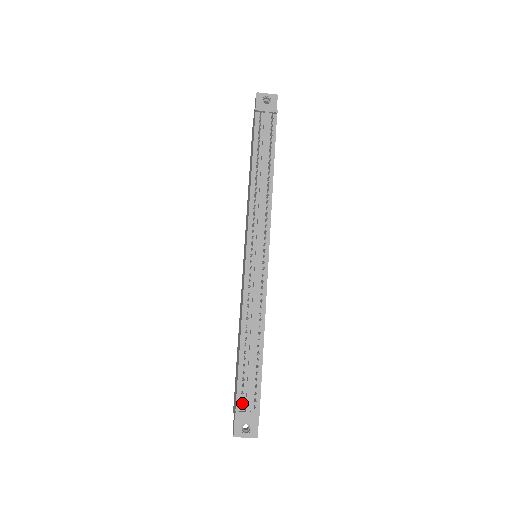
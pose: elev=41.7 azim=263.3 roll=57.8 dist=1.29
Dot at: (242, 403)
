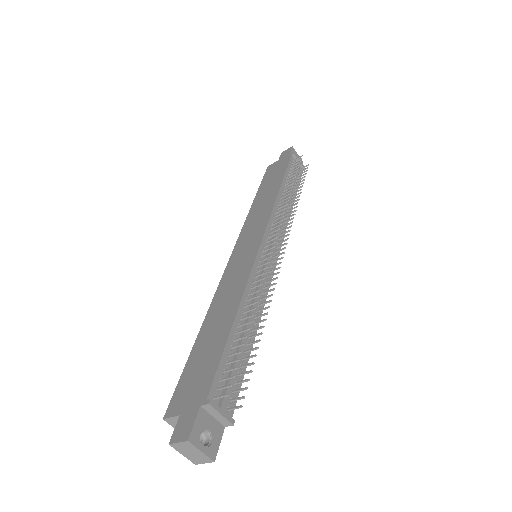
Dot at: (217, 395)
